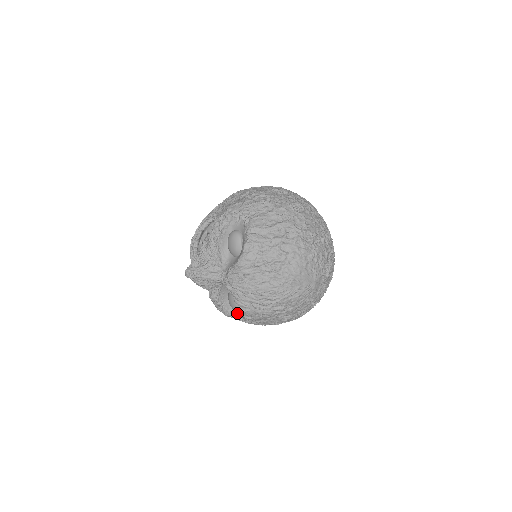
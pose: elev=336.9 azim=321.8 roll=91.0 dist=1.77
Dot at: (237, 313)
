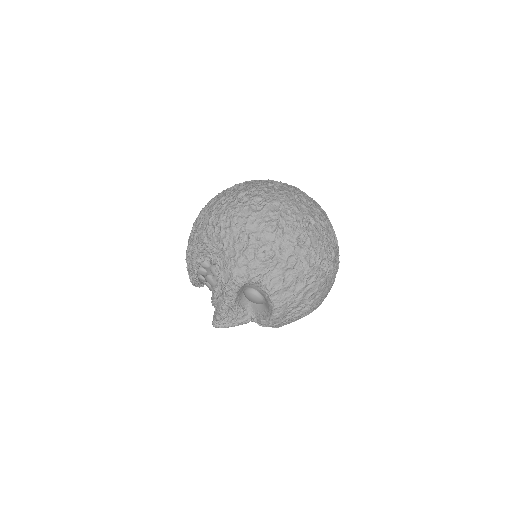
Dot at: occluded
